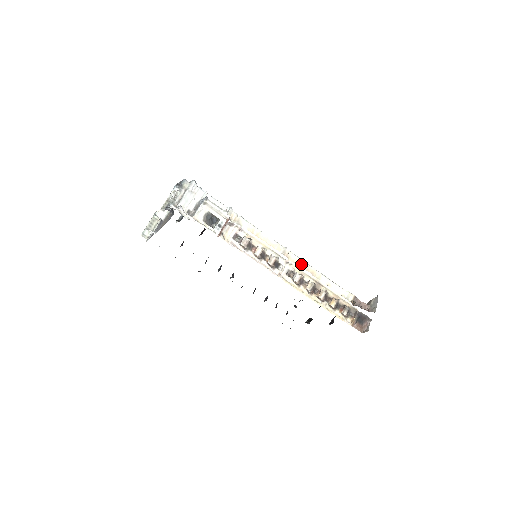
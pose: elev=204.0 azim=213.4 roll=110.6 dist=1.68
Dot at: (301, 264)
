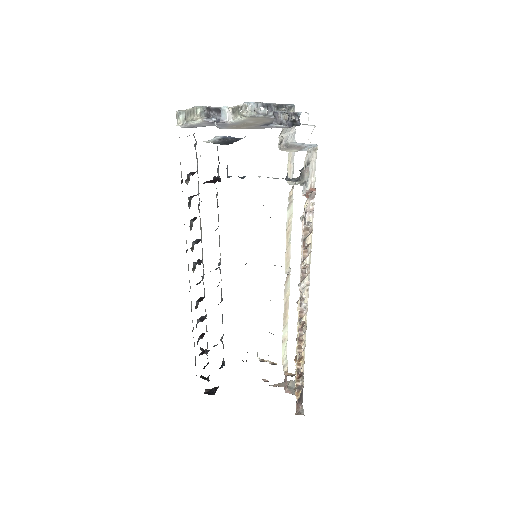
Dot at: (287, 298)
